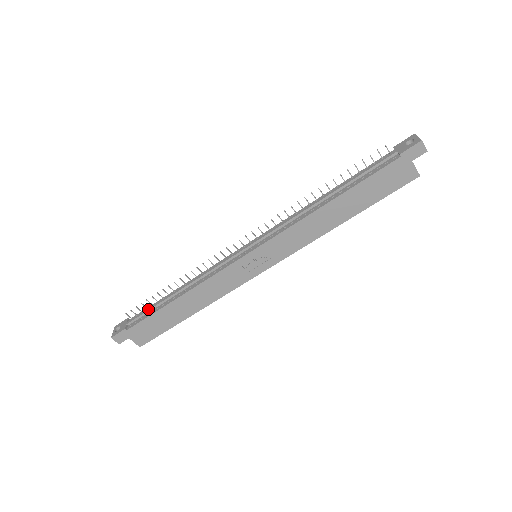
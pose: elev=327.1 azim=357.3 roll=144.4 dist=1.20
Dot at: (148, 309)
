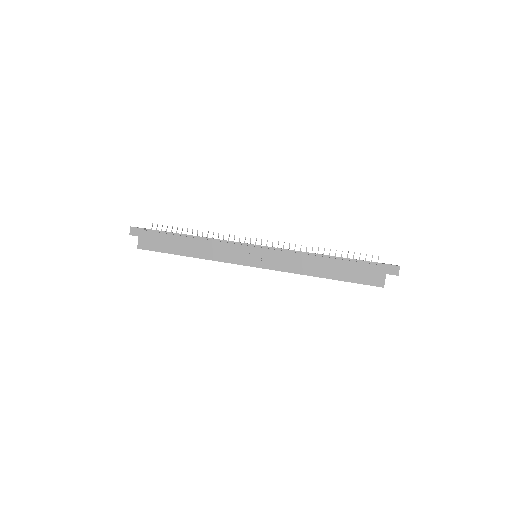
Dot at: occluded
